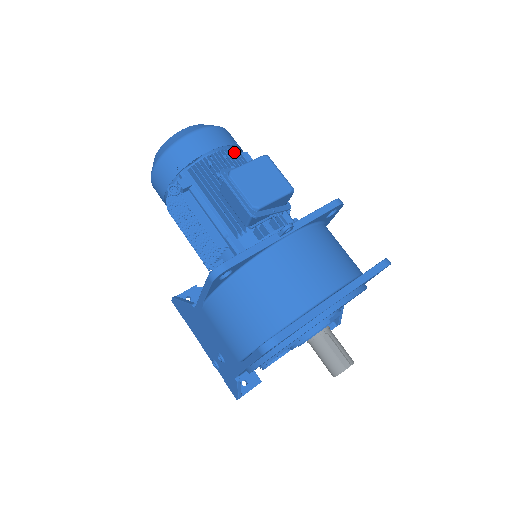
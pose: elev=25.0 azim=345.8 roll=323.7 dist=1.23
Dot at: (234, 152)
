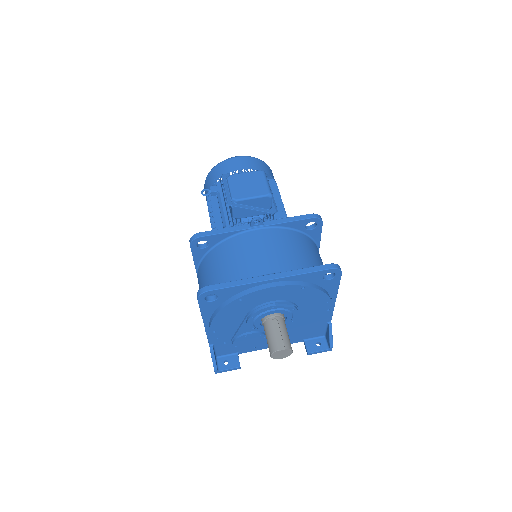
Dot at: occluded
